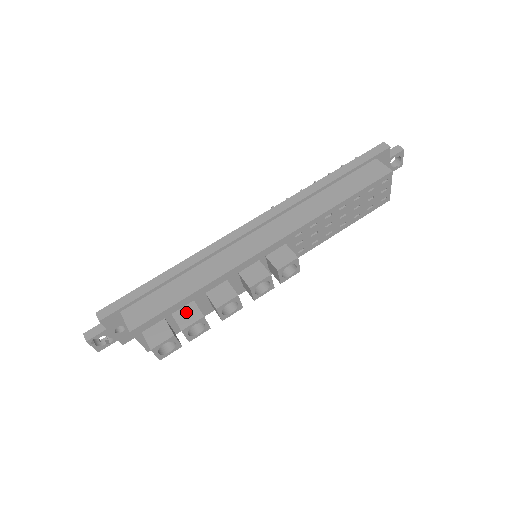
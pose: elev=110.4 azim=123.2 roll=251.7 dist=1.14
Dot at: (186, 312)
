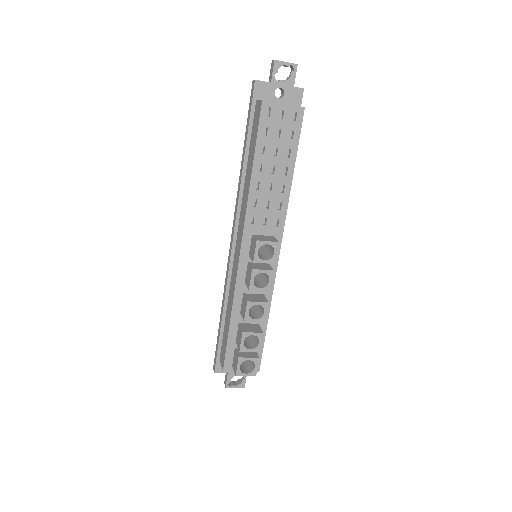
Dot at: (238, 335)
